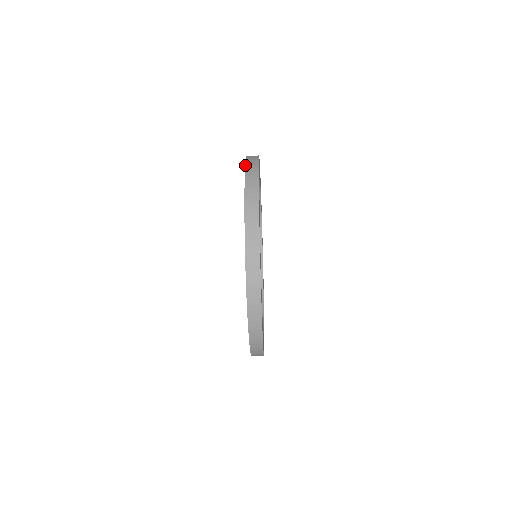
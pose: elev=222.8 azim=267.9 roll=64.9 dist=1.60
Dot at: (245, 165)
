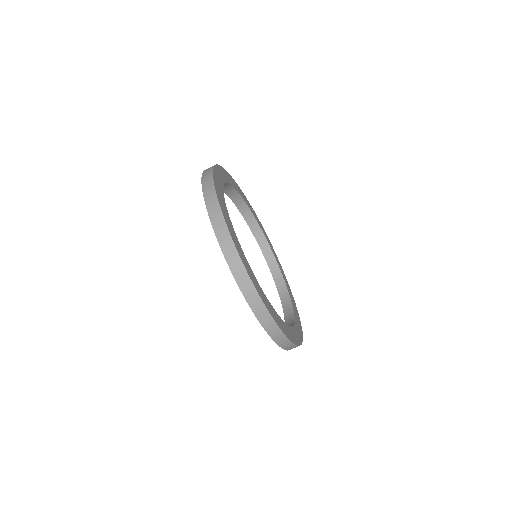
Dot at: occluded
